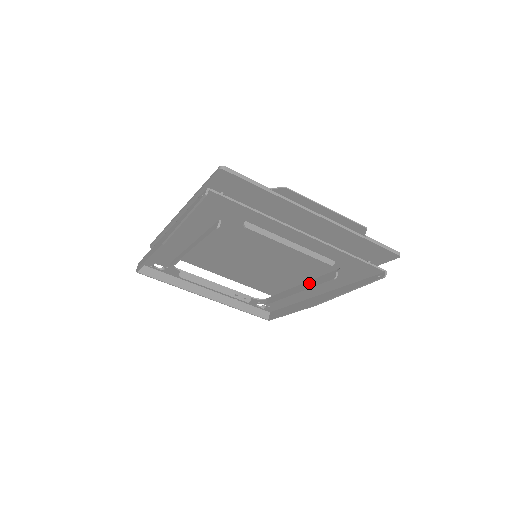
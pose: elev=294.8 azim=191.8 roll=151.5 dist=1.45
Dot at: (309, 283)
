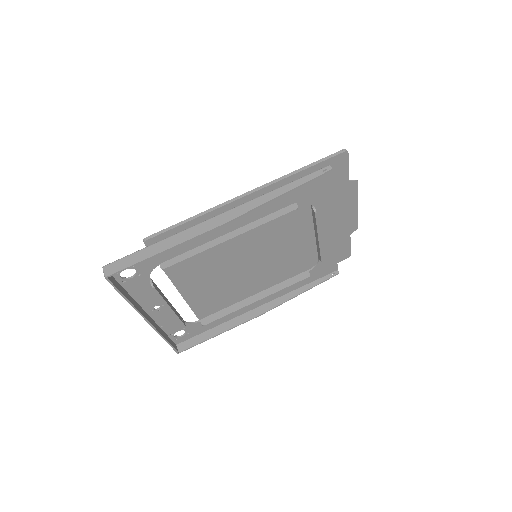
Dot at: (273, 288)
